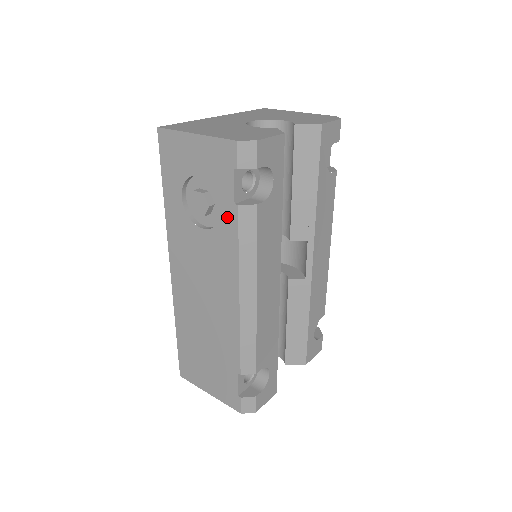
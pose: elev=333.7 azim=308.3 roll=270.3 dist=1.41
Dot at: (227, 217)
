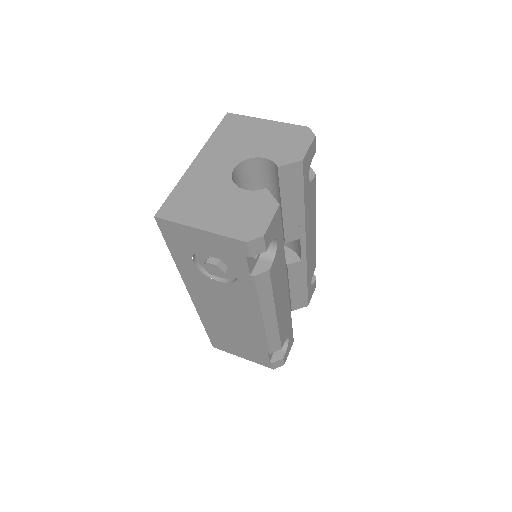
Dot at: (244, 280)
